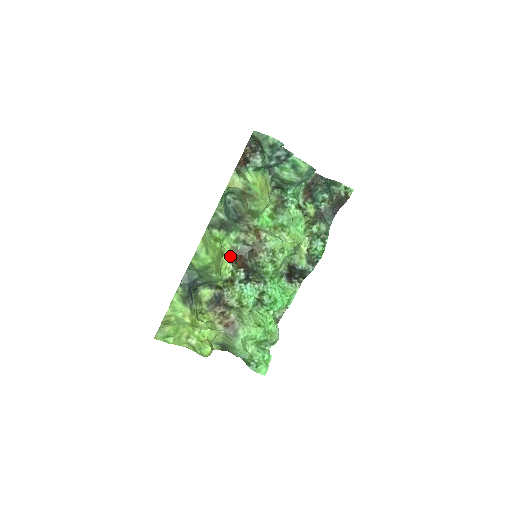
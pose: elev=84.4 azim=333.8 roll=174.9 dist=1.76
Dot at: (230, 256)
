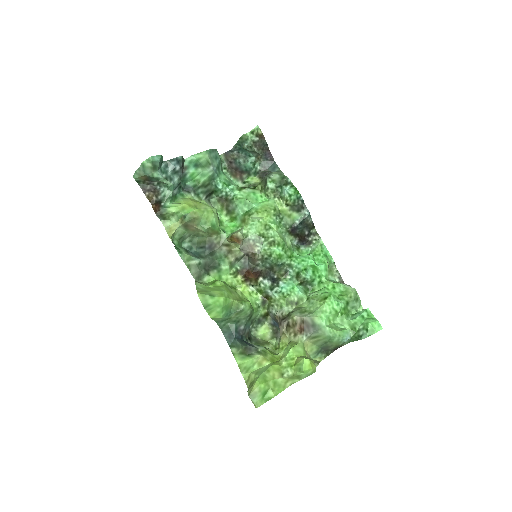
Dot at: (240, 282)
